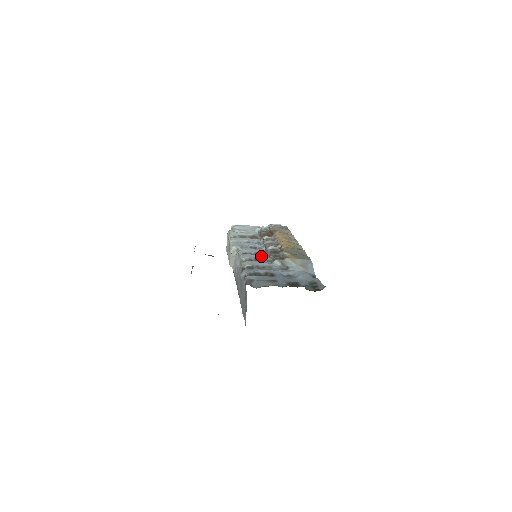
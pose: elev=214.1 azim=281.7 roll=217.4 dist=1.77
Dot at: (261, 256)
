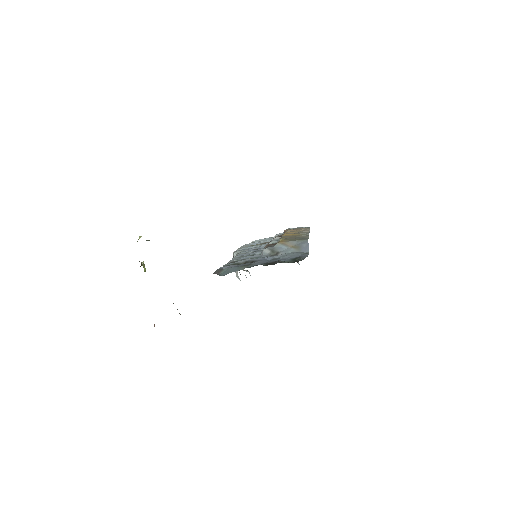
Dot at: (256, 252)
